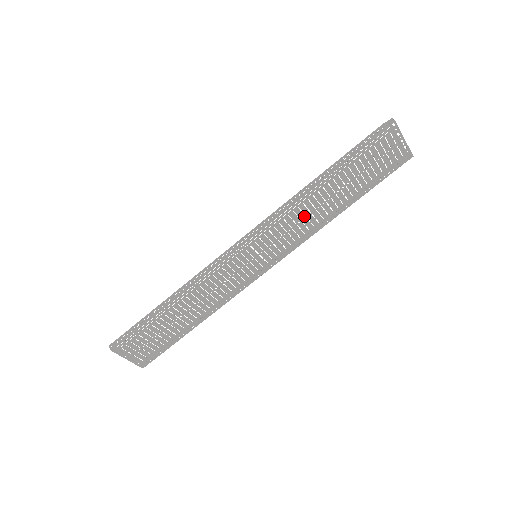
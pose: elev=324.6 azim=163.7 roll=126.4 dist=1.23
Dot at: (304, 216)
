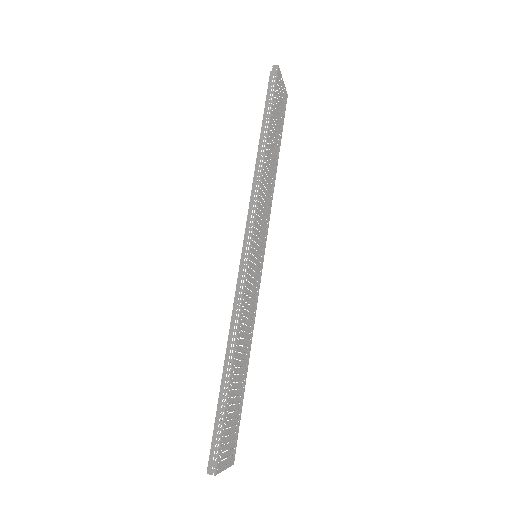
Dot at: (266, 191)
